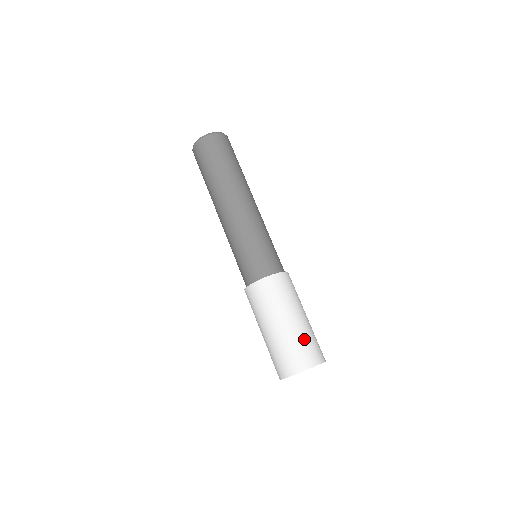
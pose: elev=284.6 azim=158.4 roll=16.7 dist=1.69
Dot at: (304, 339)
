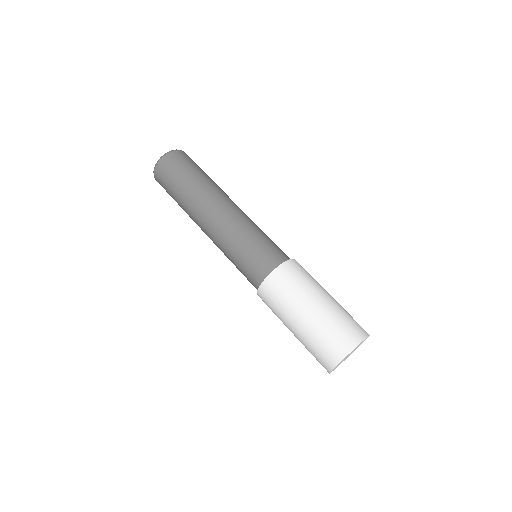
Dot at: (345, 313)
